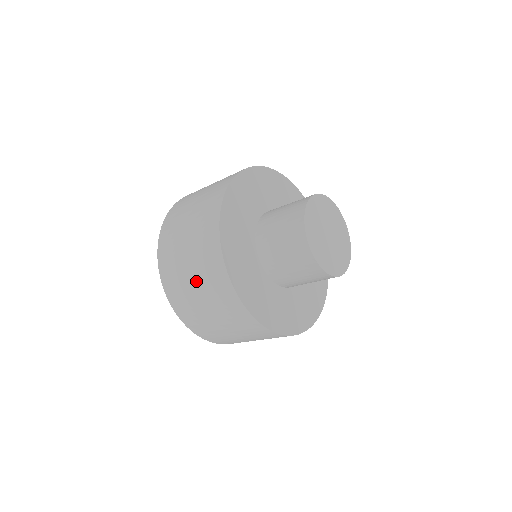
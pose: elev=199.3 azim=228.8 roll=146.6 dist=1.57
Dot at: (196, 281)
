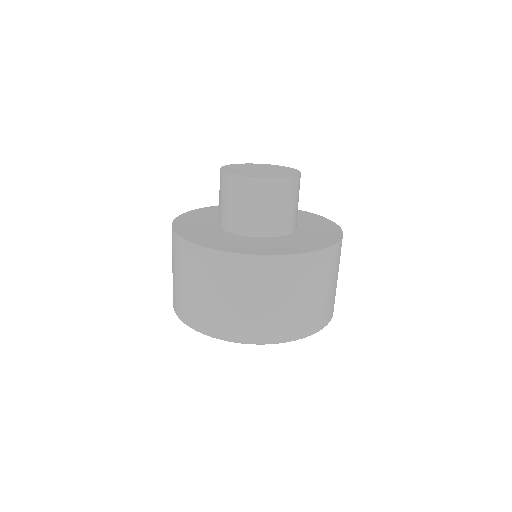
Dot at: occluded
